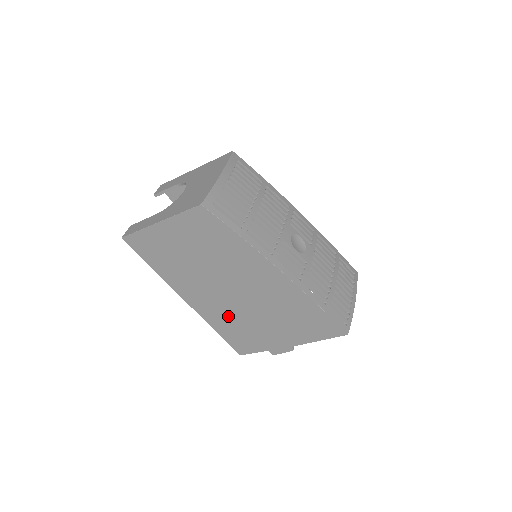
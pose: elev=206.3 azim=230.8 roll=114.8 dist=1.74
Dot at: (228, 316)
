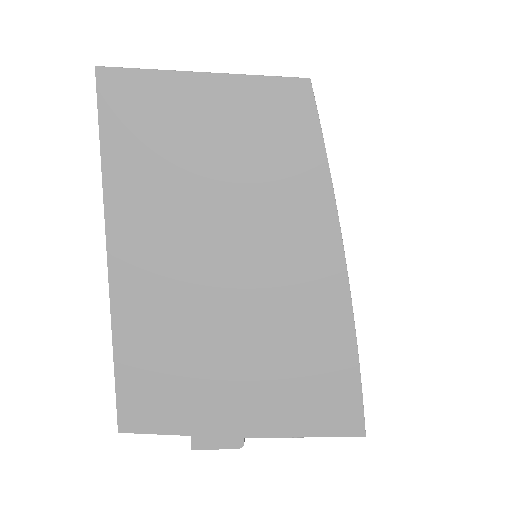
Dot at: (171, 327)
